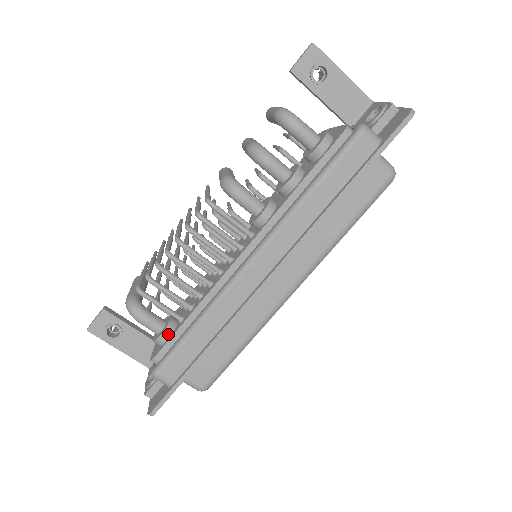
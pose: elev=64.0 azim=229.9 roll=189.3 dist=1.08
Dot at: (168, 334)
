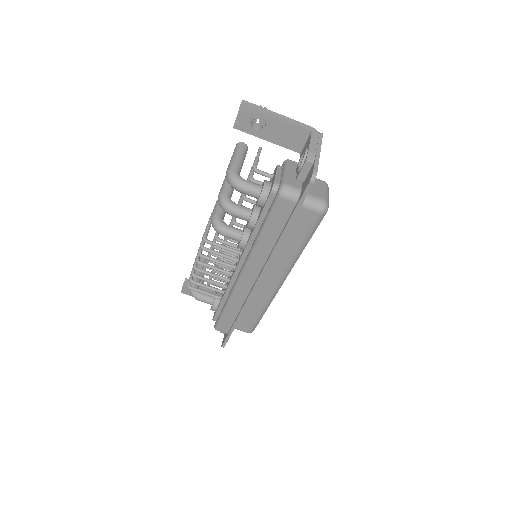
Dot at: (216, 307)
